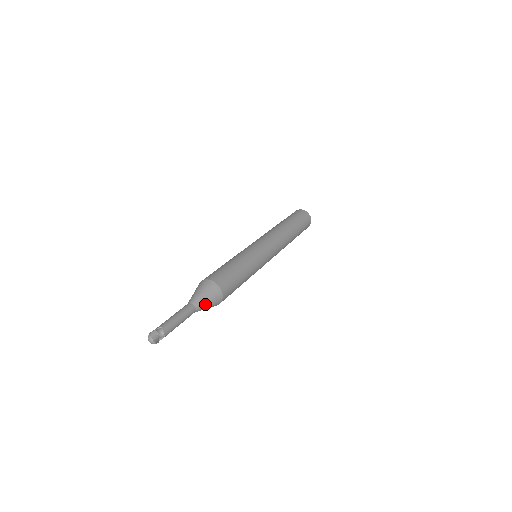
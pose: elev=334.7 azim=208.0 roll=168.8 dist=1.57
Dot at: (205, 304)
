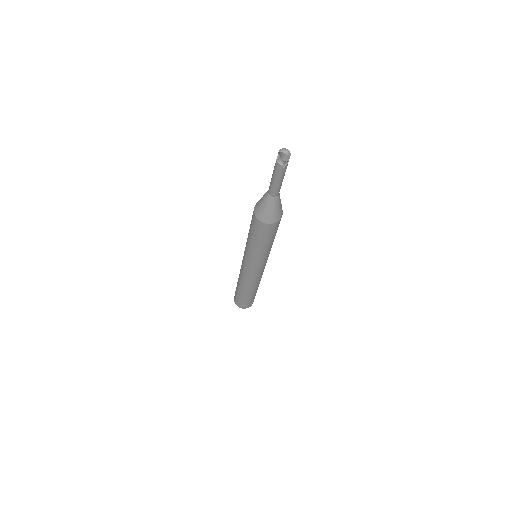
Dot at: occluded
